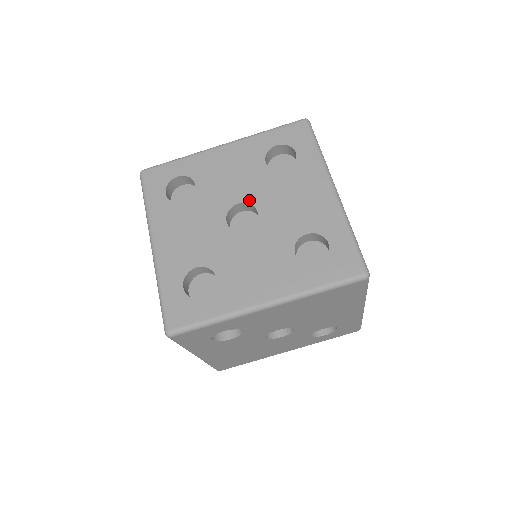
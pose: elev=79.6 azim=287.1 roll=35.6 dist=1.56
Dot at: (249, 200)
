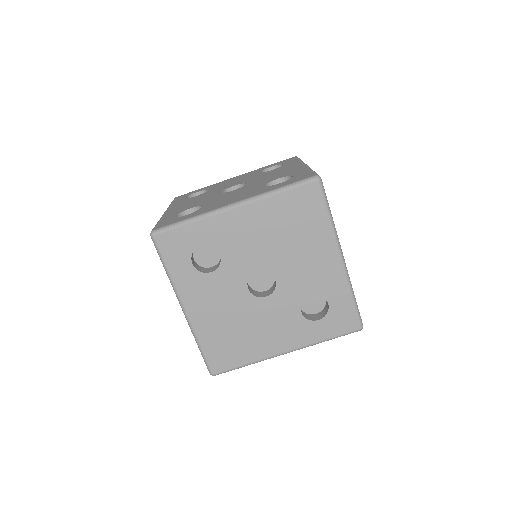
Dot at: (242, 183)
